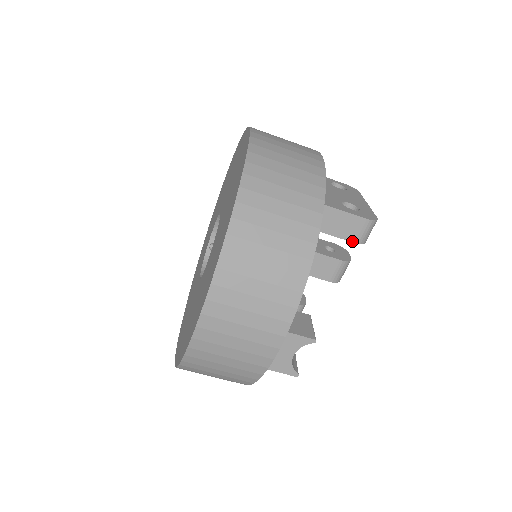
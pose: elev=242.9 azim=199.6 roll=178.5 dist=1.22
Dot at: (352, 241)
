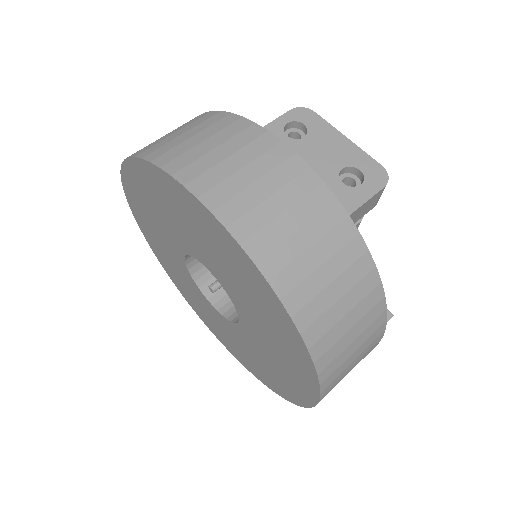
Dot at: (371, 209)
